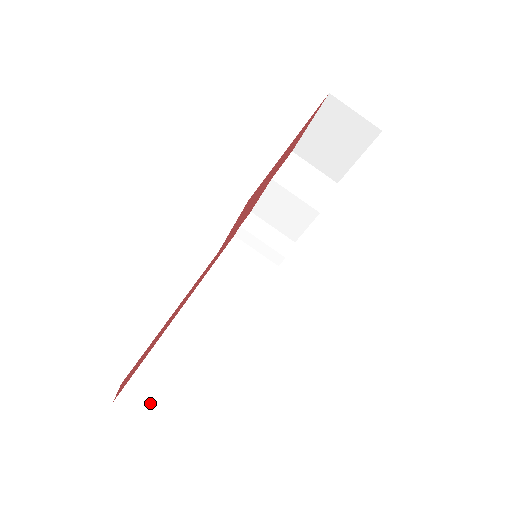
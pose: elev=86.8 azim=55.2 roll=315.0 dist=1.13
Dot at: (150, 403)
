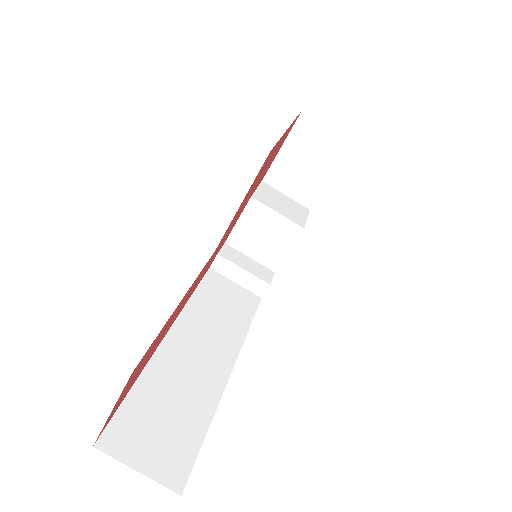
Dot at: (145, 446)
